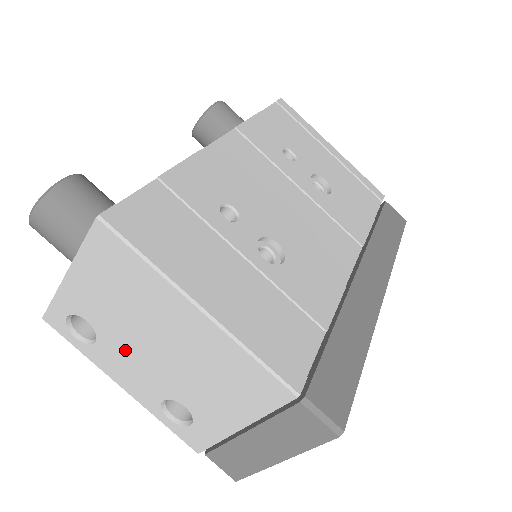
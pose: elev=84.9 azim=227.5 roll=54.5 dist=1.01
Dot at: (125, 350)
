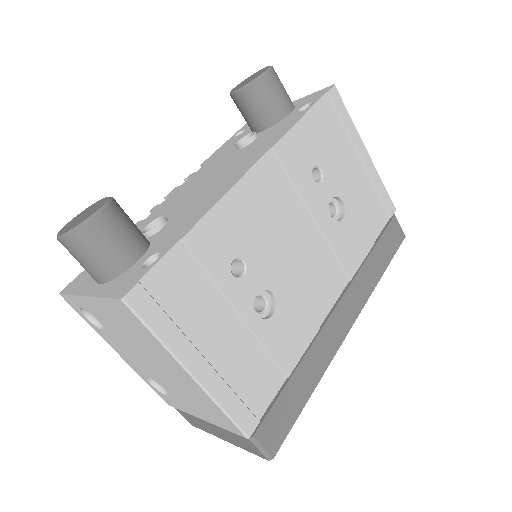
Dot at: (126, 347)
